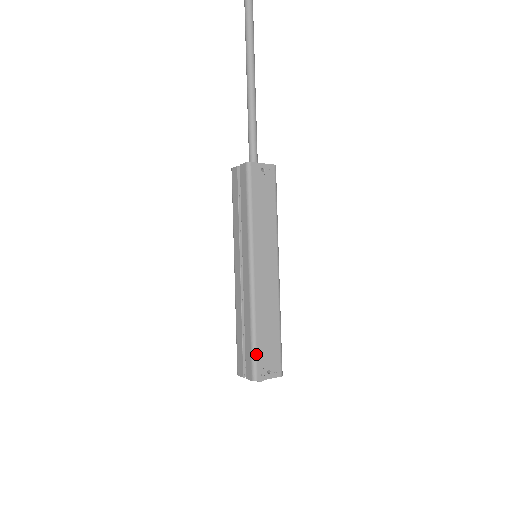
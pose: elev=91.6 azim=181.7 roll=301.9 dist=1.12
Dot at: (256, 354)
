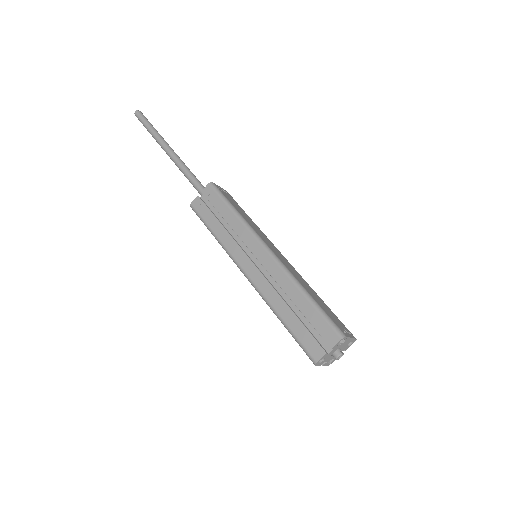
Dot at: (325, 313)
